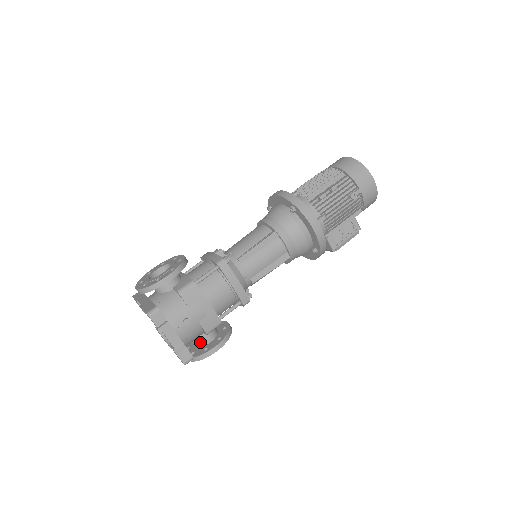
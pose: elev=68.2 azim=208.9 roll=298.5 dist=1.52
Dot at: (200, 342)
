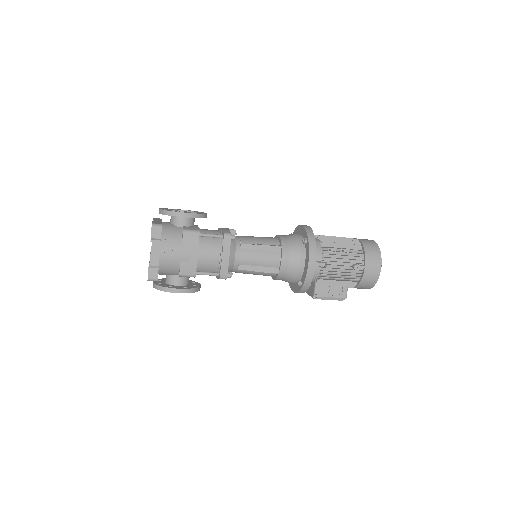
Dot at: (171, 280)
